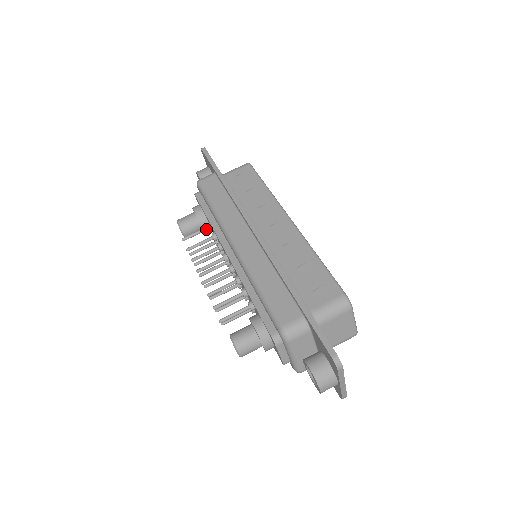
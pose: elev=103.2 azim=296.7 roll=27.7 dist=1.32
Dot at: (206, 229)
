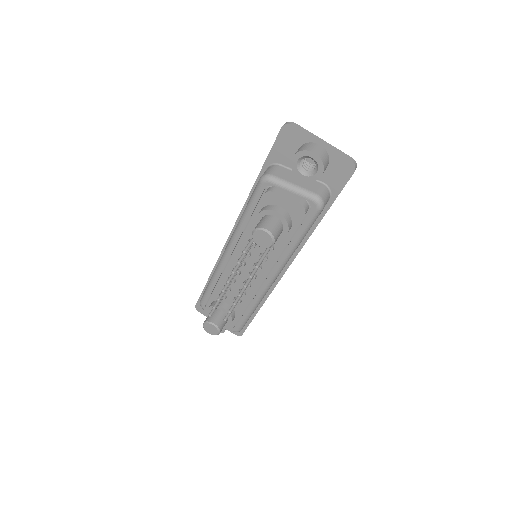
Dot at: occluded
